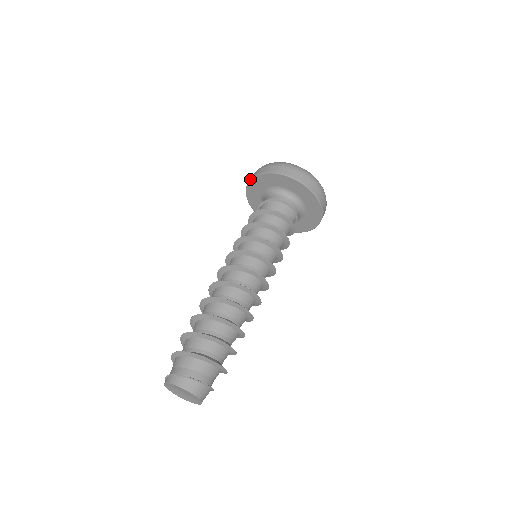
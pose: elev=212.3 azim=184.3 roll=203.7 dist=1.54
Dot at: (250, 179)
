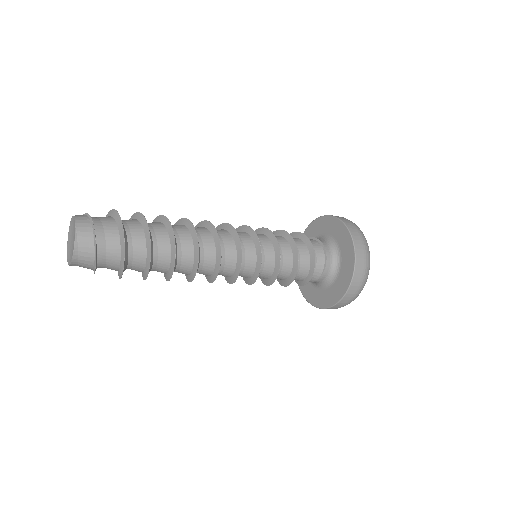
Dot at: (305, 230)
